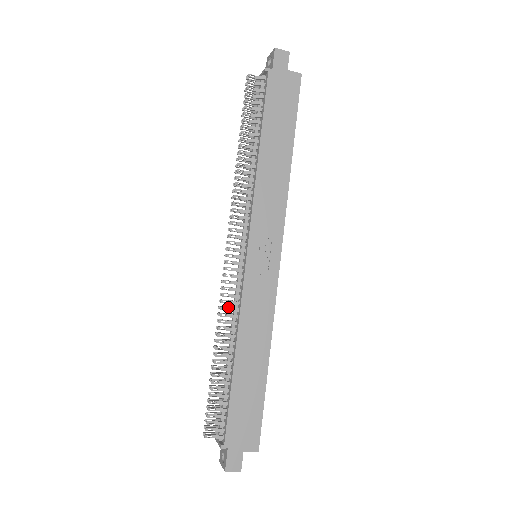
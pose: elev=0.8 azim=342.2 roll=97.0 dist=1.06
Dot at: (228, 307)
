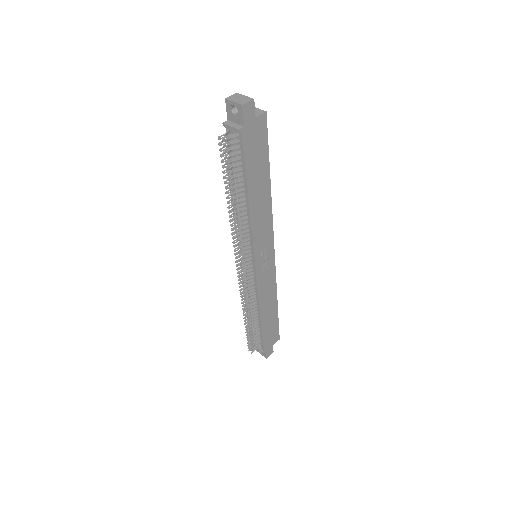
Dot at: (248, 295)
